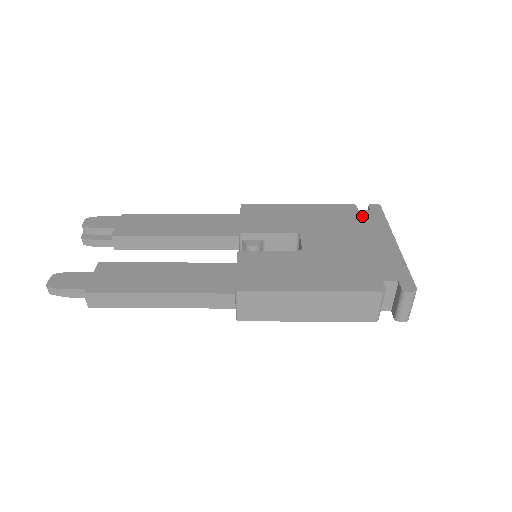
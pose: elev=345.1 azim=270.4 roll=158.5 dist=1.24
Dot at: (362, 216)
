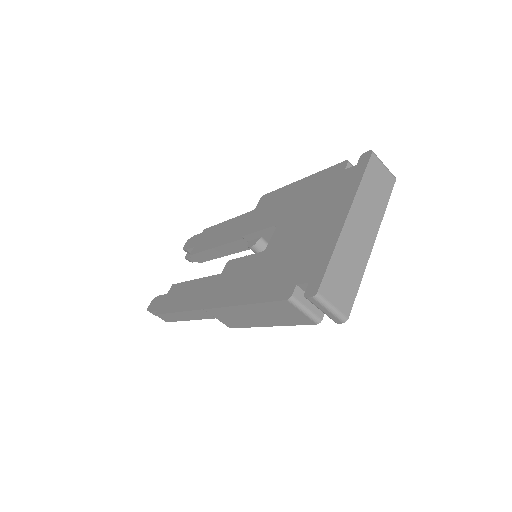
Dot at: (341, 180)
